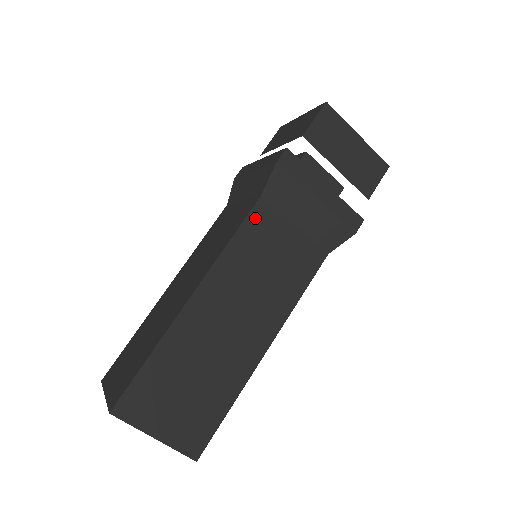
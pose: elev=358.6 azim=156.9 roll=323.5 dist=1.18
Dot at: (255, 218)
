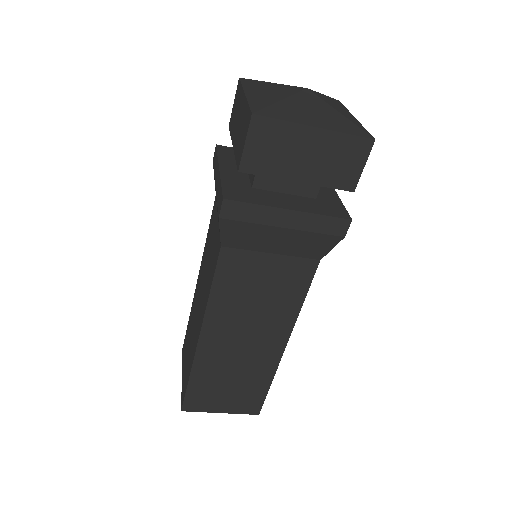
Dot at: (225, 266)
